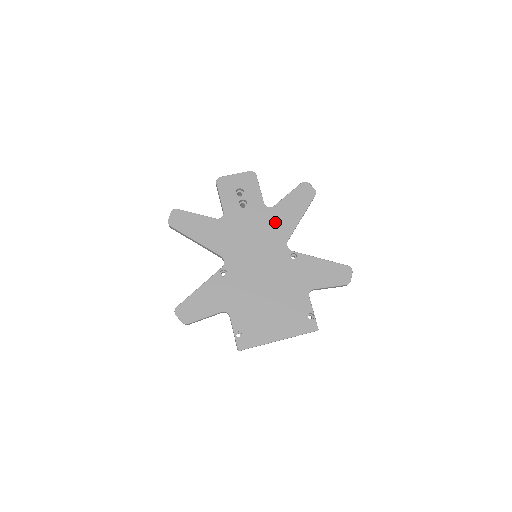
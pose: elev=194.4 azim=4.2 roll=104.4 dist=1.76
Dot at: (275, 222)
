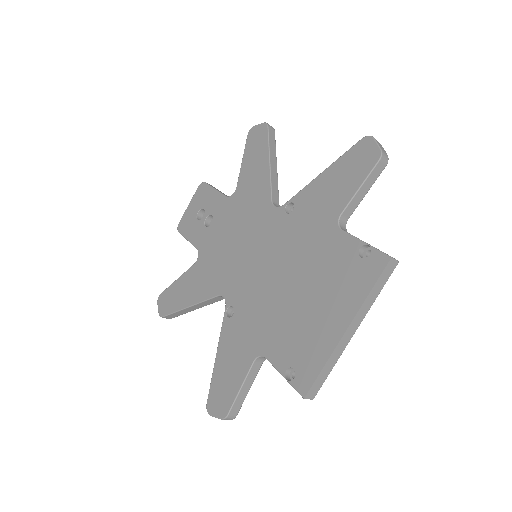
Dot at: (247, 200)
